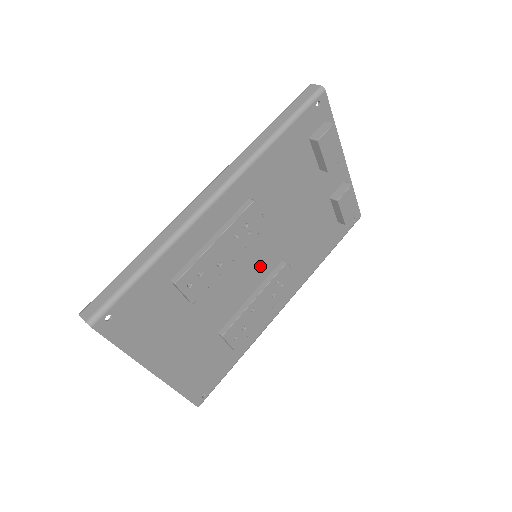
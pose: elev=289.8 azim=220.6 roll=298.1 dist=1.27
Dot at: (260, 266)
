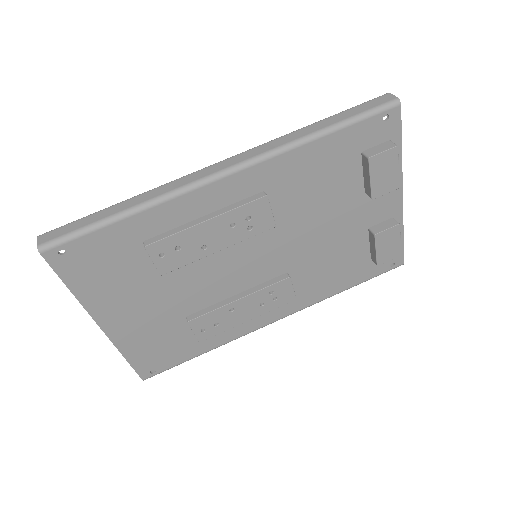
Dot at: (257, 268)
